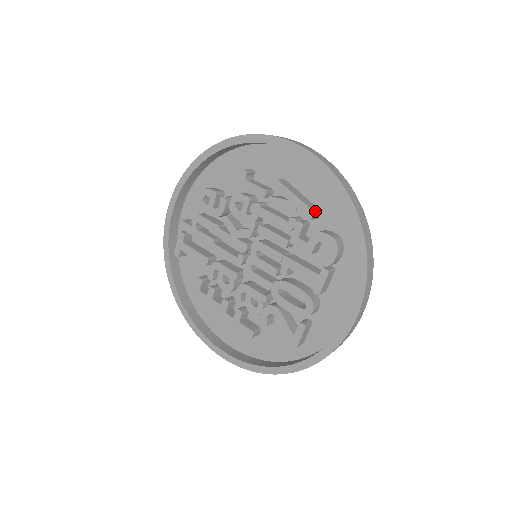
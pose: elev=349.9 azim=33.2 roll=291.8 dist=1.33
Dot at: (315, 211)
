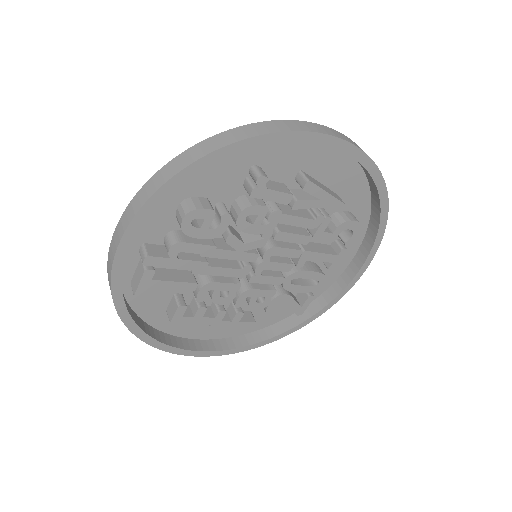
Dot at: occluded
